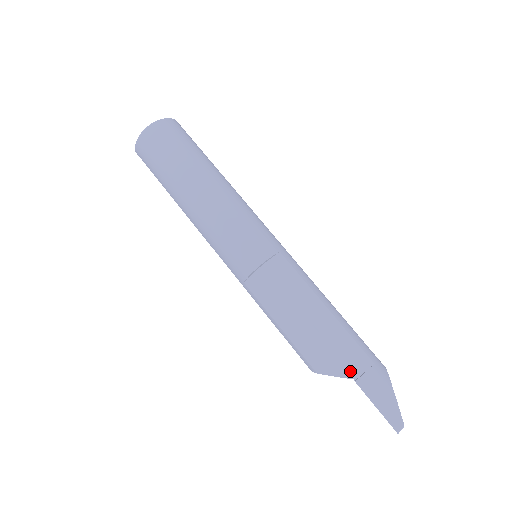
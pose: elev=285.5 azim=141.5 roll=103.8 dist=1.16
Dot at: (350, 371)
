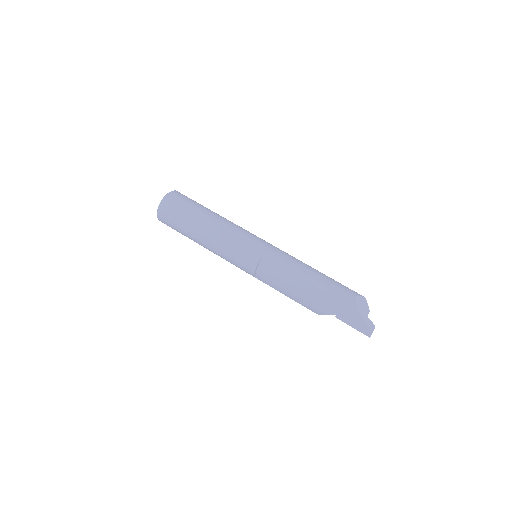
Dot at: (331, 311)
